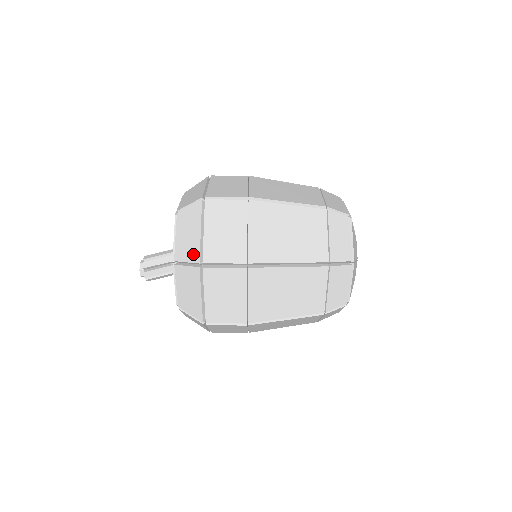
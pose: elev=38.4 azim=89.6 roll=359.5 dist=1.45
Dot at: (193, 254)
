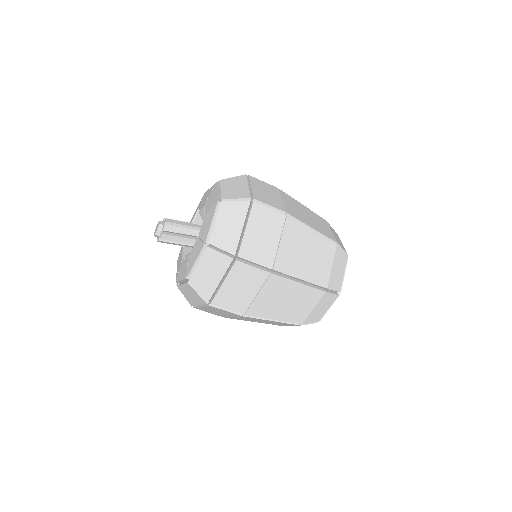
Dot at: (243, 195)
